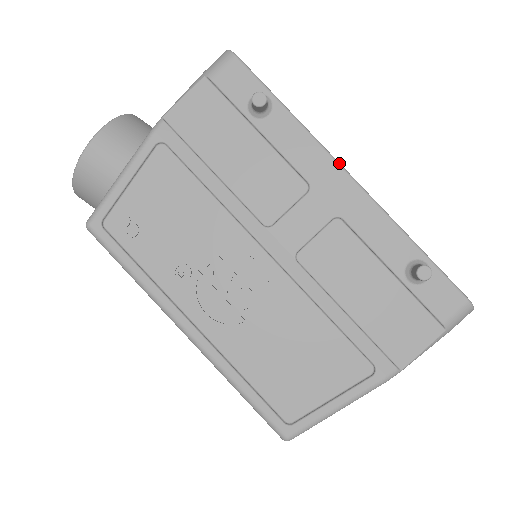
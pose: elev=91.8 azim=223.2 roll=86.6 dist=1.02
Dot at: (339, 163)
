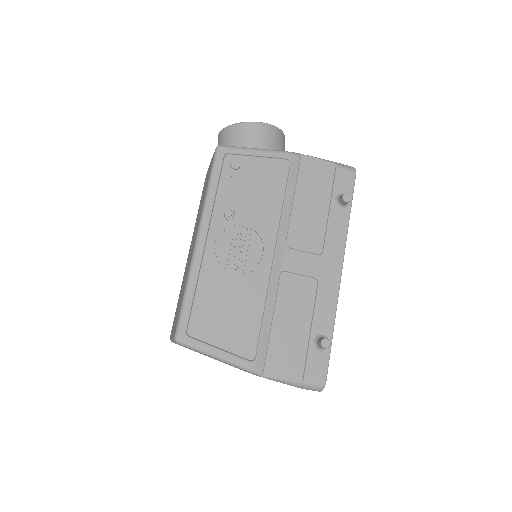
Dot at: occluded
